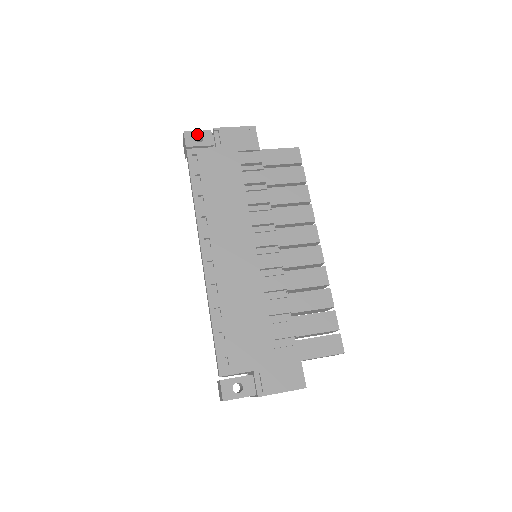
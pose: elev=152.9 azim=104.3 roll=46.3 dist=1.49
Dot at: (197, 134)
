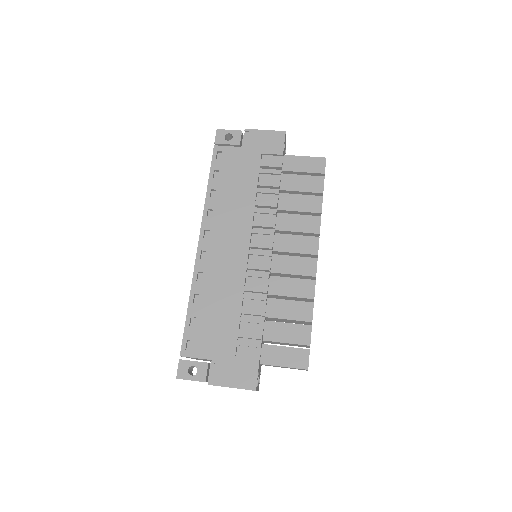
Dot at: (228, 133)
